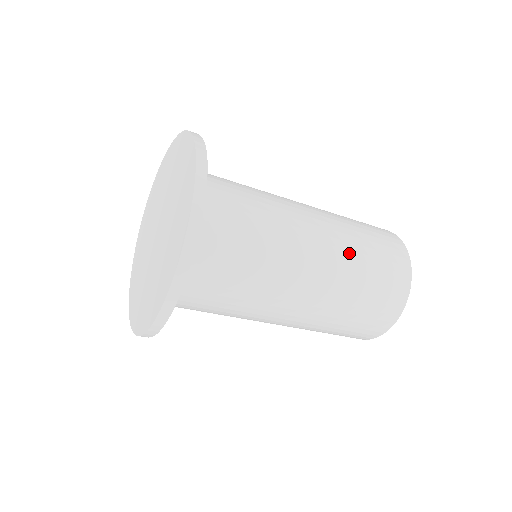
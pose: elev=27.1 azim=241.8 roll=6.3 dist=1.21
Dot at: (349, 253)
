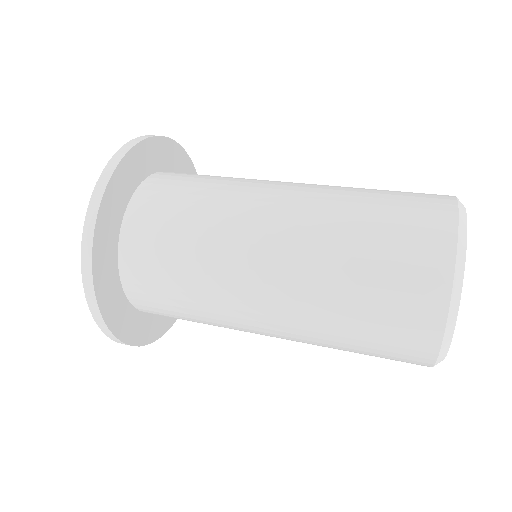
Dot at: (320, 284)
